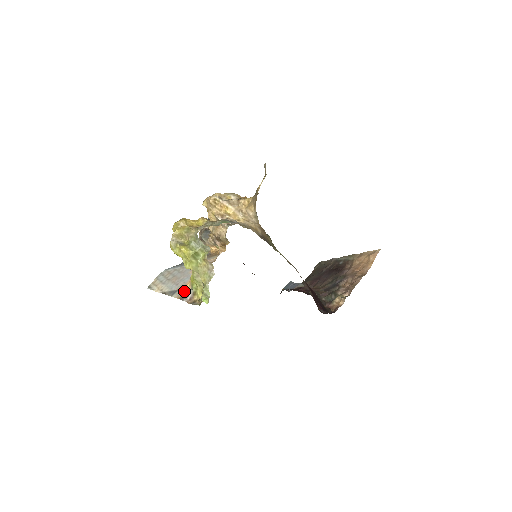
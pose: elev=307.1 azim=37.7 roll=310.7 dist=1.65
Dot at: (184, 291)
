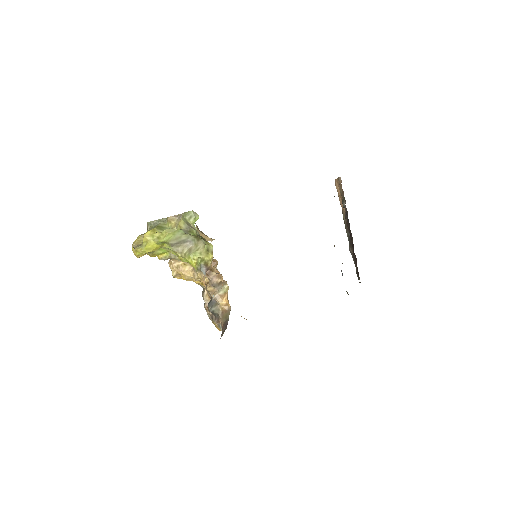
Dot at: occluded
